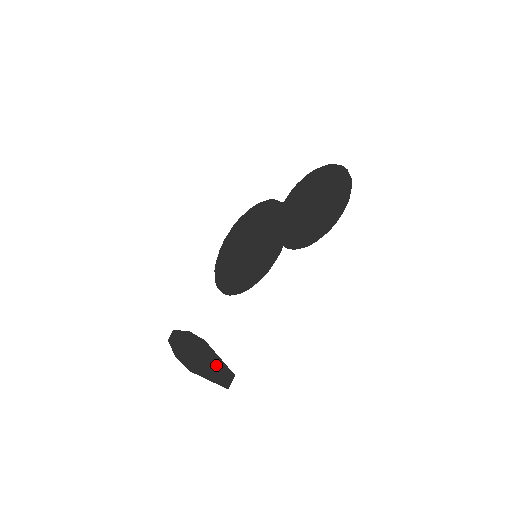
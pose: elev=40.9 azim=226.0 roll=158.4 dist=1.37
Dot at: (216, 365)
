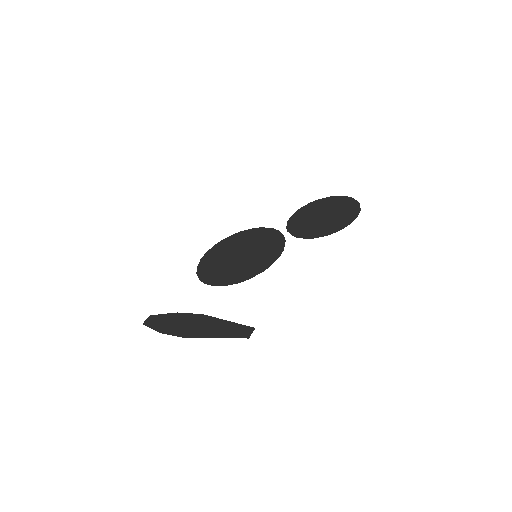
Dot at: (226, 326)
